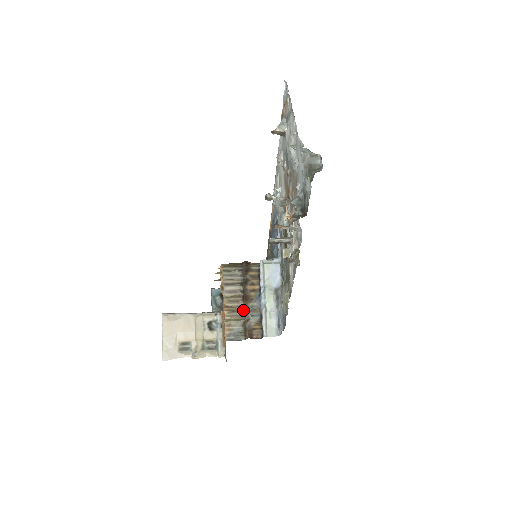
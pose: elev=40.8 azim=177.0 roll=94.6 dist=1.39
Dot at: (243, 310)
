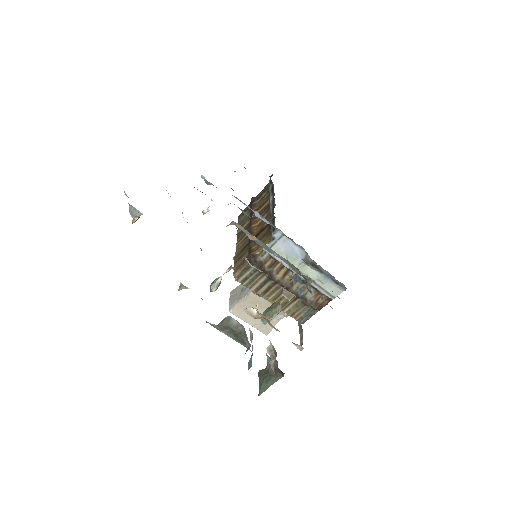
Dot at: occluded
